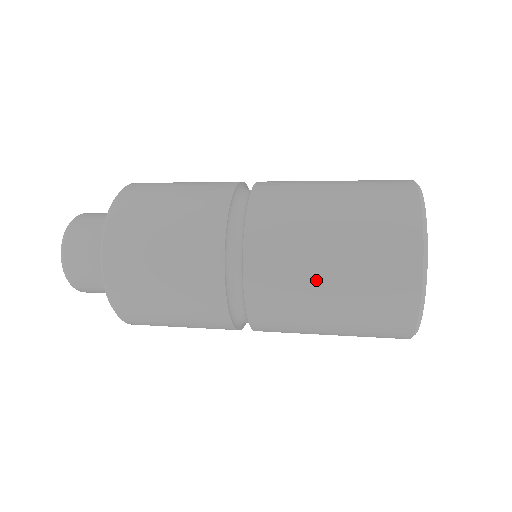
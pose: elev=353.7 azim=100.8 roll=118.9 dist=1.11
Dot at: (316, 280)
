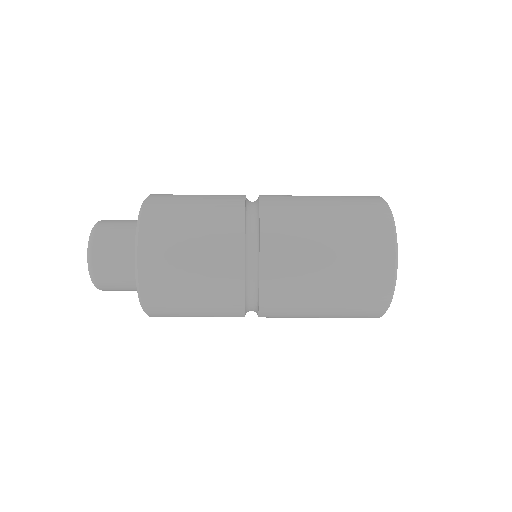
Dot at: (316, 286)
